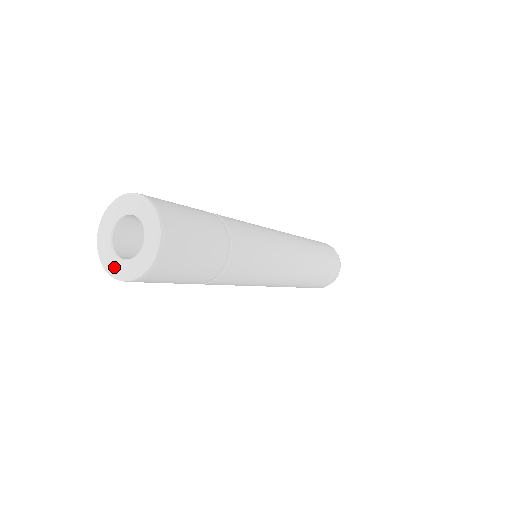
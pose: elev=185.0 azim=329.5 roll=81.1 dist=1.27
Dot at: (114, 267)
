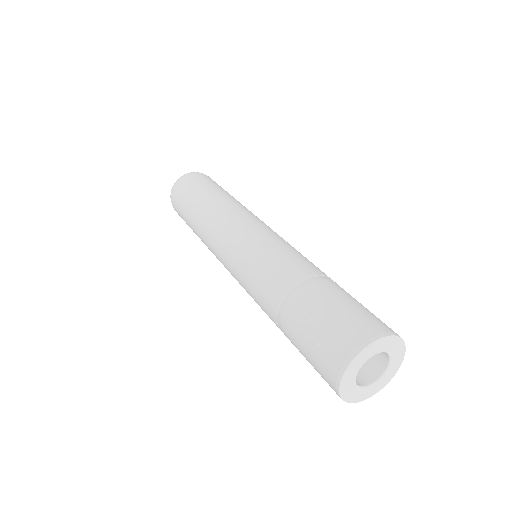
Dot at: (358, 396)
